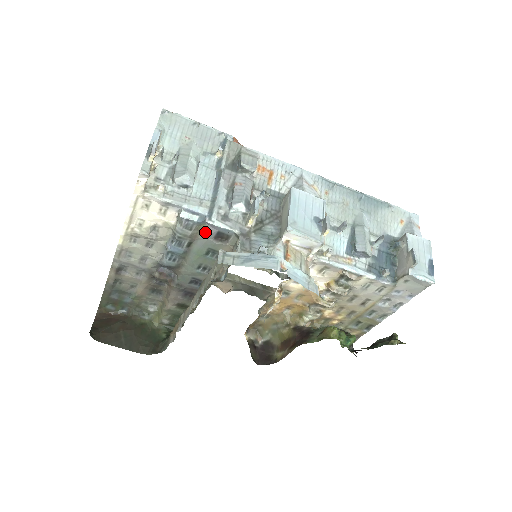
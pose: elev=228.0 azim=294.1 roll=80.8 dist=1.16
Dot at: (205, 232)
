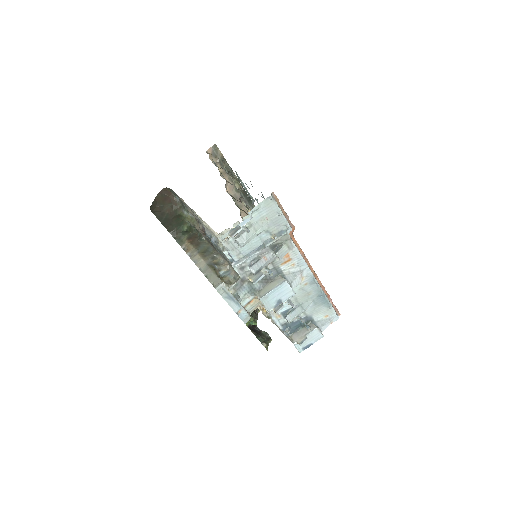
Dot at: (229, 261)
